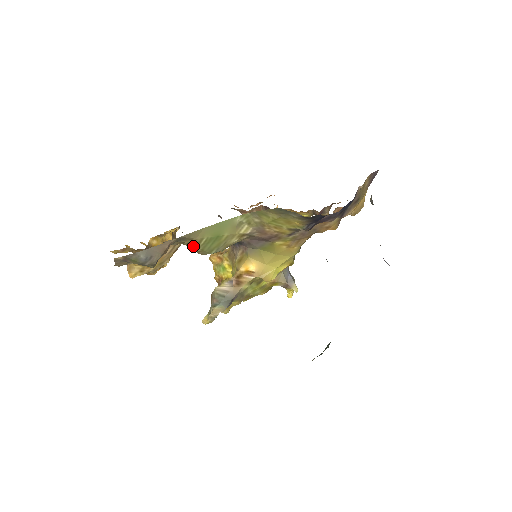
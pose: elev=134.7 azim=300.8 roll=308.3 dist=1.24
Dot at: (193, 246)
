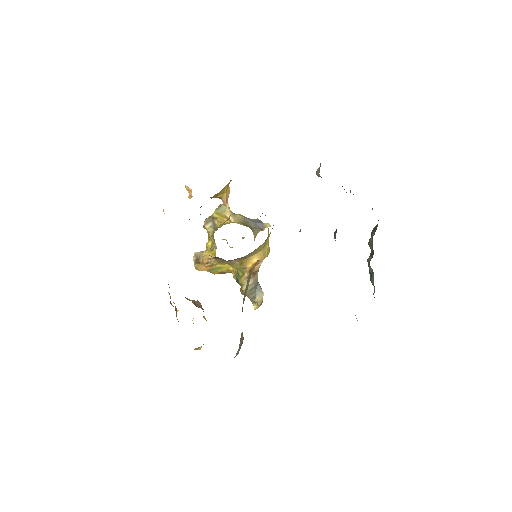
Dot at: occluded
